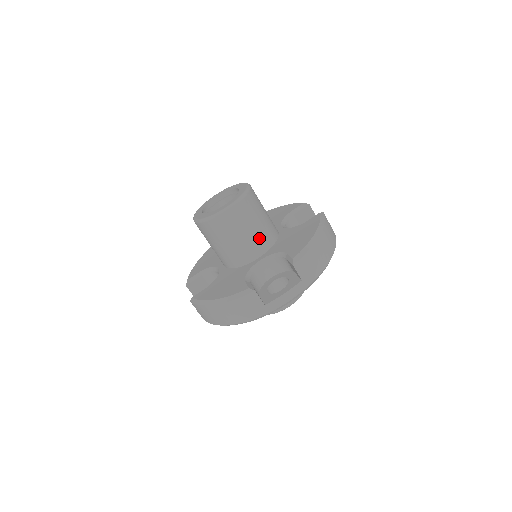
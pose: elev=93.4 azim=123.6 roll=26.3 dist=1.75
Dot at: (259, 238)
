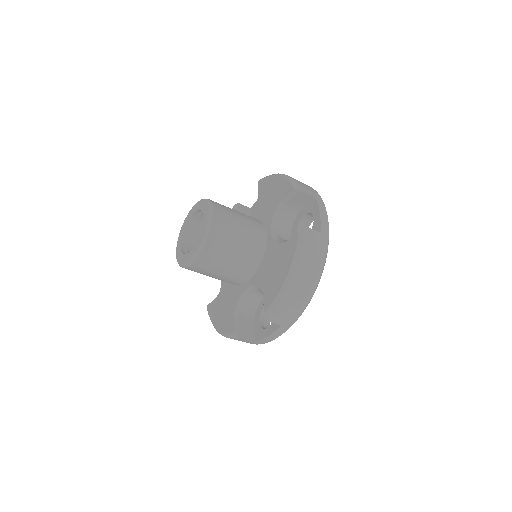
Dot at: (239, 269)
